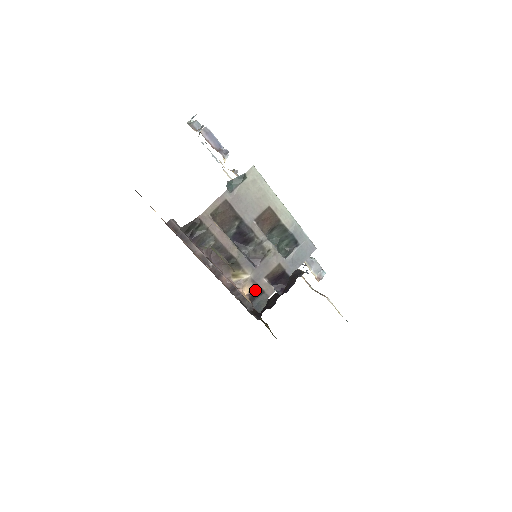
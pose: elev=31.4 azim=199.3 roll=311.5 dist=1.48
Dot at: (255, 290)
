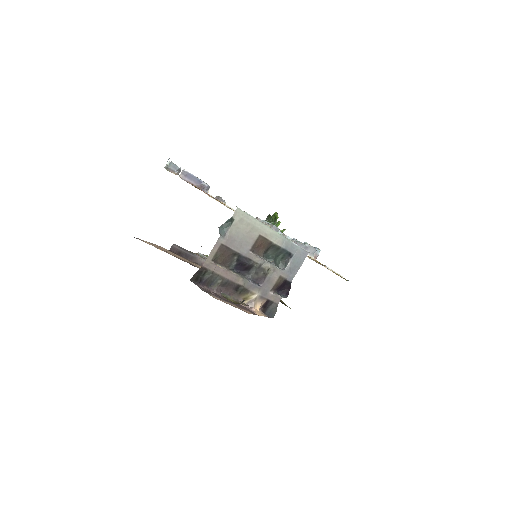
Dot at: (265, 303)
